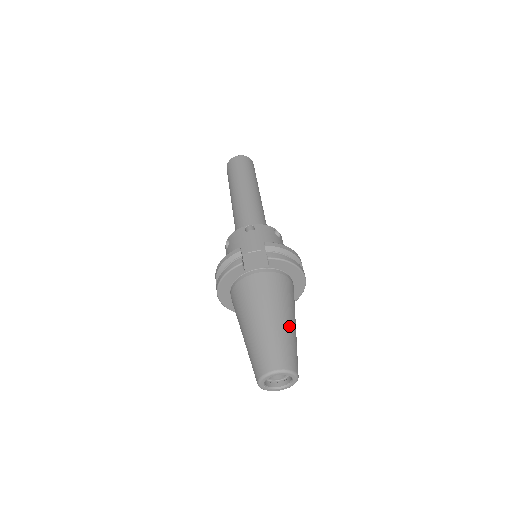
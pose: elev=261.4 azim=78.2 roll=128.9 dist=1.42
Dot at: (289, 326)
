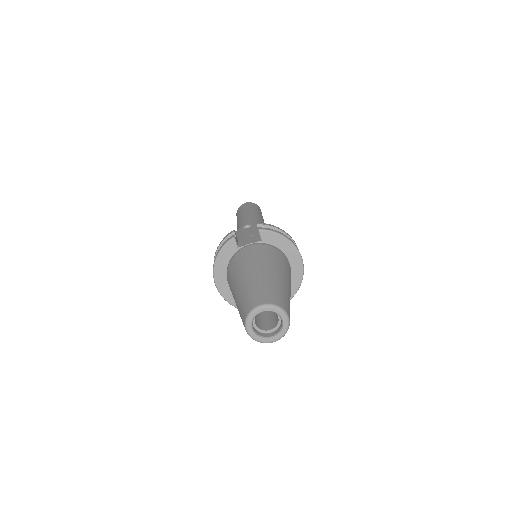
Dot at: (279, 279)
